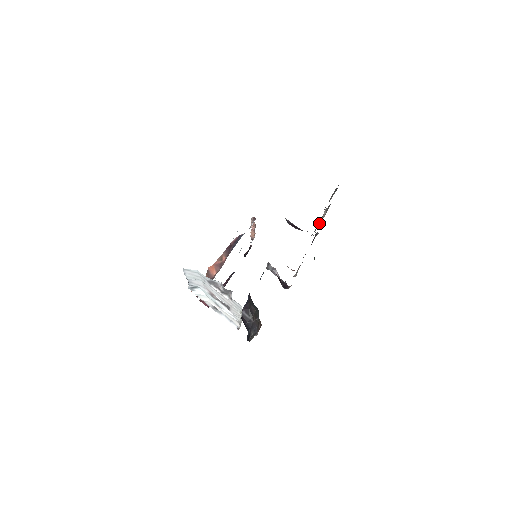
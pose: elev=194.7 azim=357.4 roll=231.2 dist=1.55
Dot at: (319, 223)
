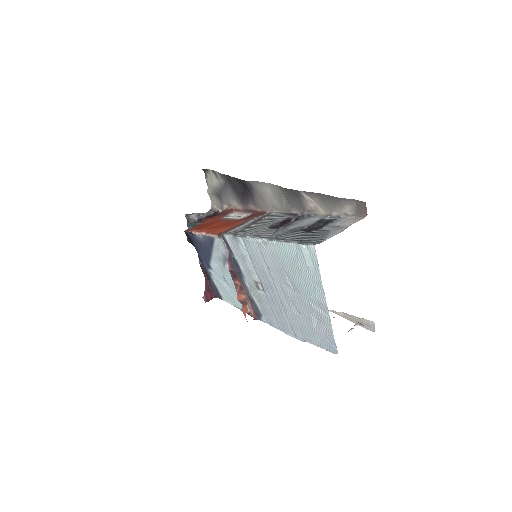
Dot at: (306, 206)
